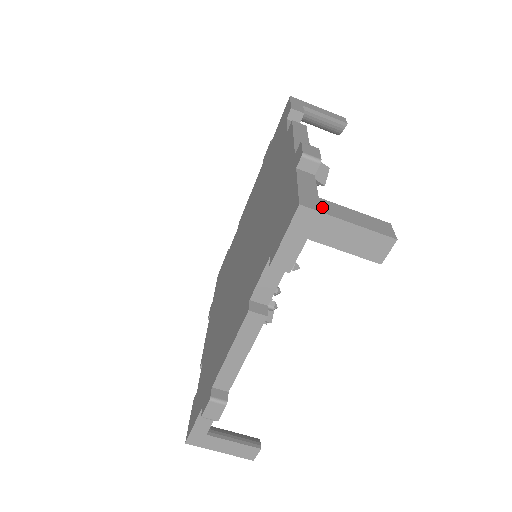
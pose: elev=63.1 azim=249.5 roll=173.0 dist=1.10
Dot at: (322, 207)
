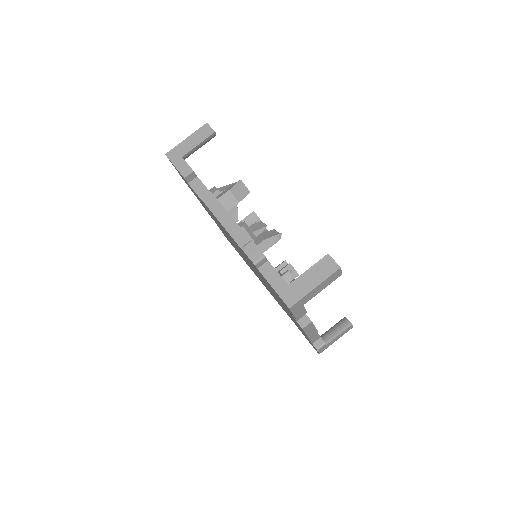
Dot at: (297, 293)
